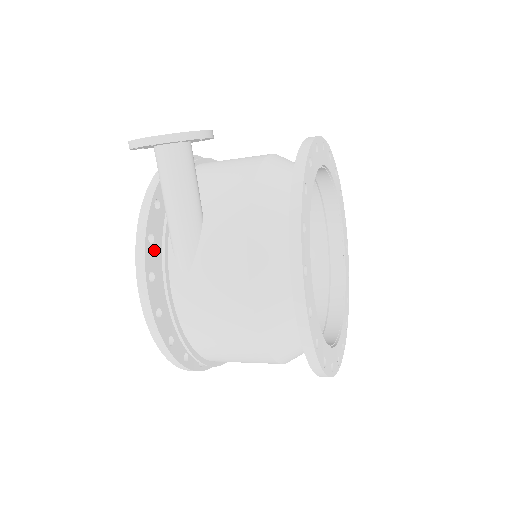
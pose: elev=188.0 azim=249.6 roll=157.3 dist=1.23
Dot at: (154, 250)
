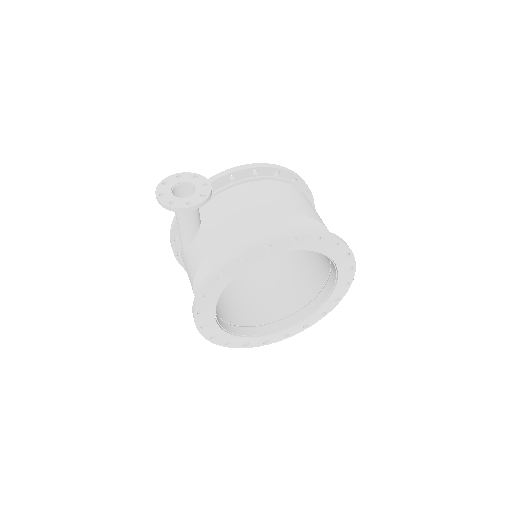
Dot at: occluded
